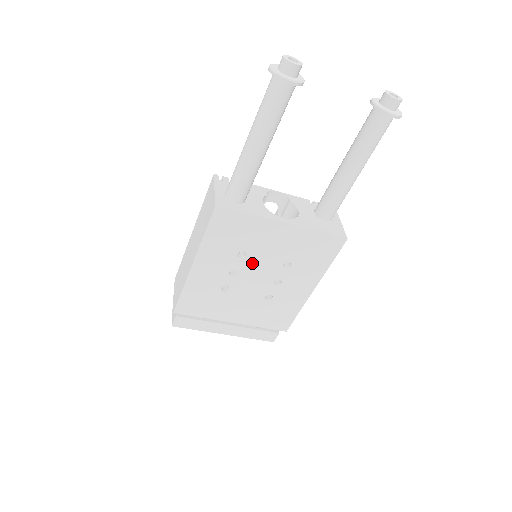
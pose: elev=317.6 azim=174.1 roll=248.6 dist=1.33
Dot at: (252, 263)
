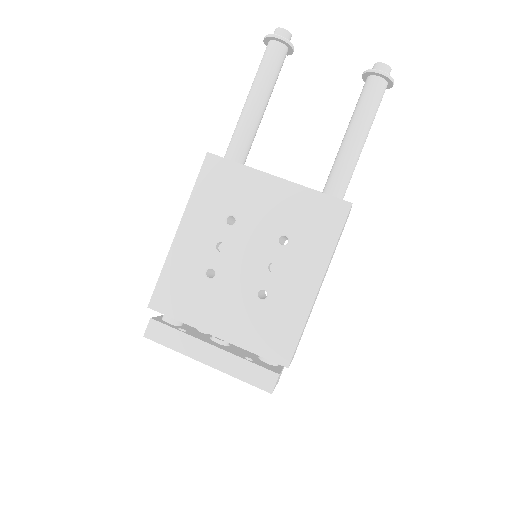
Dot at: (242, 233)
